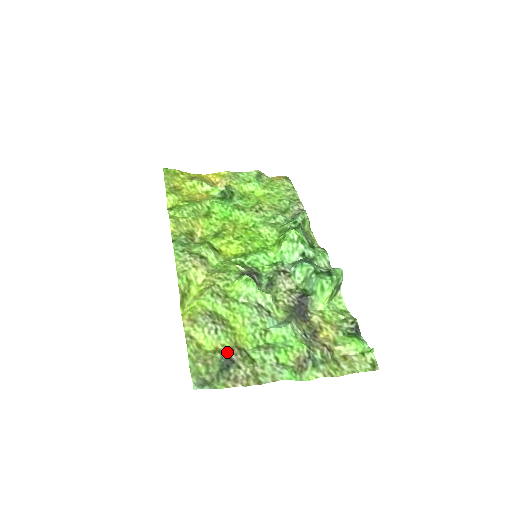
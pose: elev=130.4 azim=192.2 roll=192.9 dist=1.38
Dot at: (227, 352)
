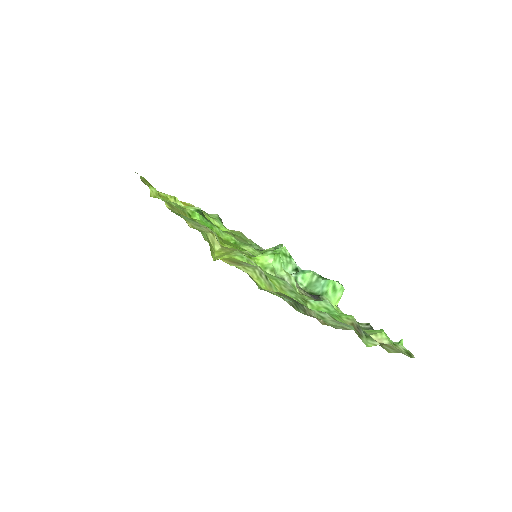
Dot at: occluded
